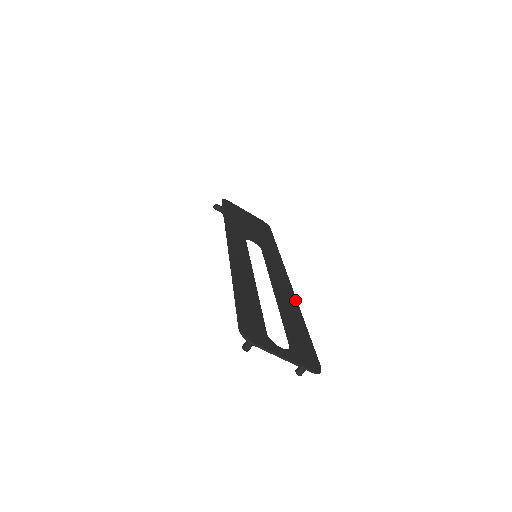
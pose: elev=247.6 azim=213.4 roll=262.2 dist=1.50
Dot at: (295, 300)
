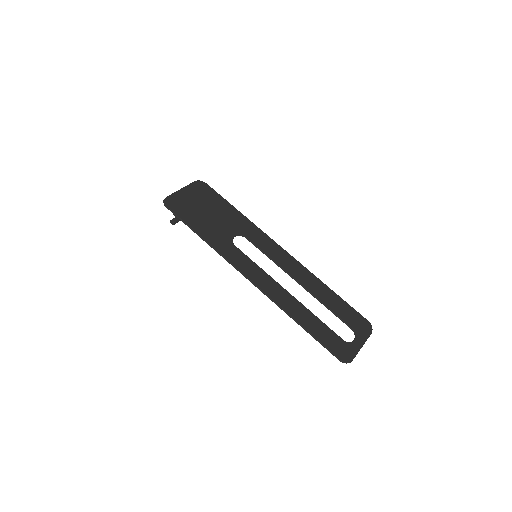
Dot at: (309, 272)
